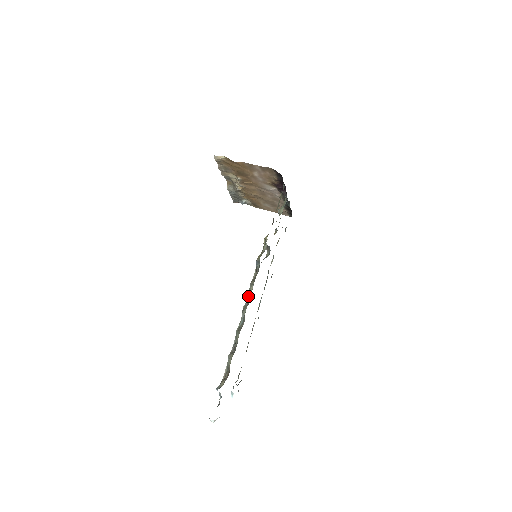
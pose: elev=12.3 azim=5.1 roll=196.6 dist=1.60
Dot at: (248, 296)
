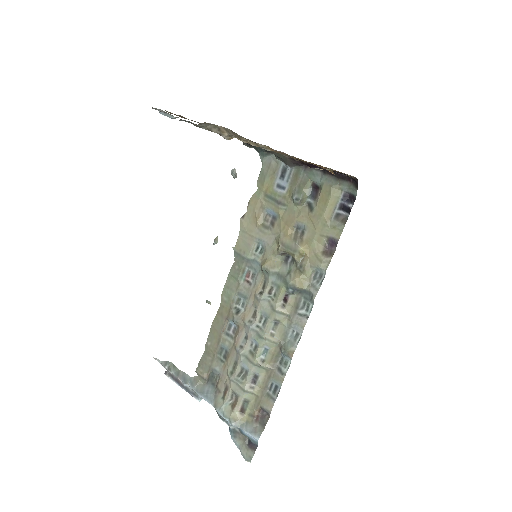
Dot at: (271, 324)
